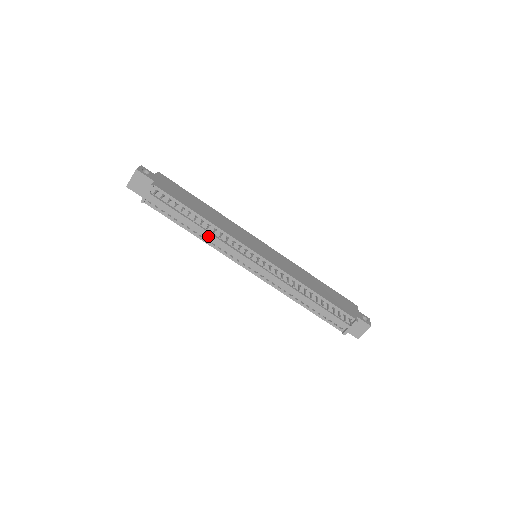
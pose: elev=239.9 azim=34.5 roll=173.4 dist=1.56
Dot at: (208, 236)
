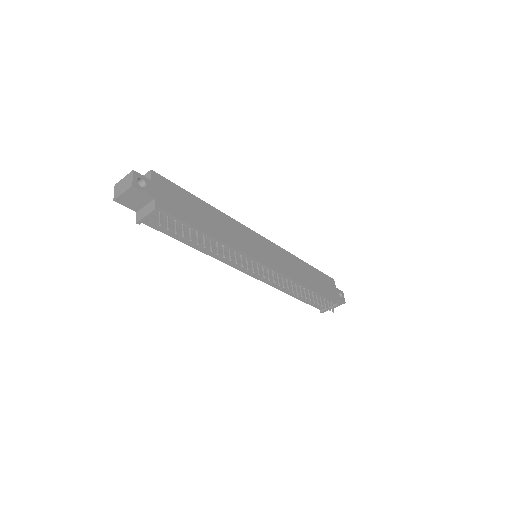
Dot at: occluded
